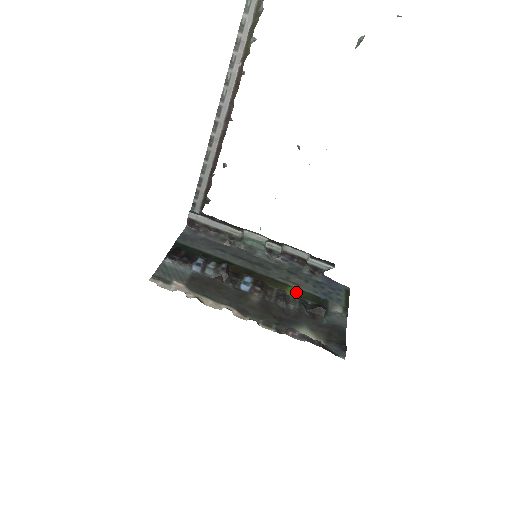
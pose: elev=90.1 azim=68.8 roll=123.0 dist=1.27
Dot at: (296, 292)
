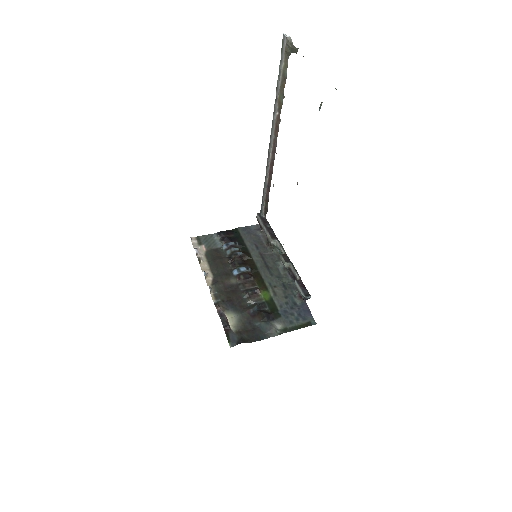
Dot at: (267, 297)
